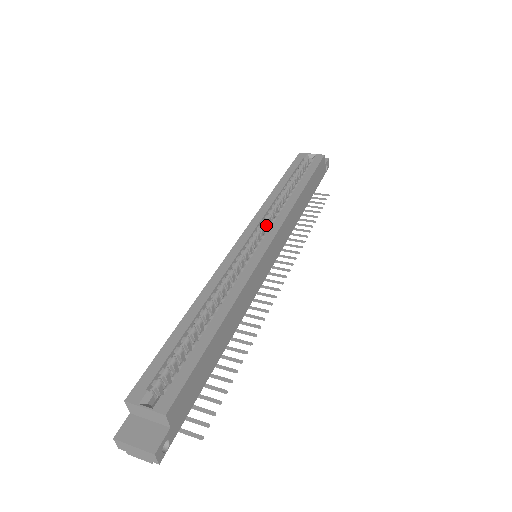
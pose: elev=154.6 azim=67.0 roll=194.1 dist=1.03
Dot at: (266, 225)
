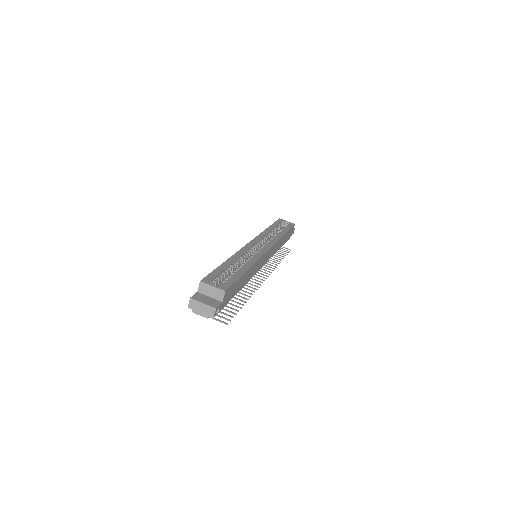
Dot at: (263, 243)
